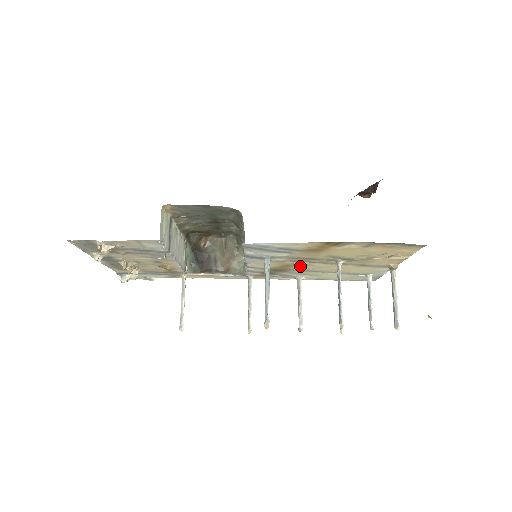
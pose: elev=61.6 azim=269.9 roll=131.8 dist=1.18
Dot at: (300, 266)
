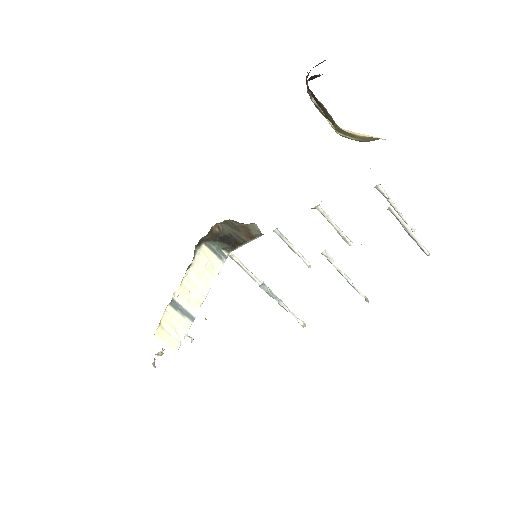
Dot at: occluded
